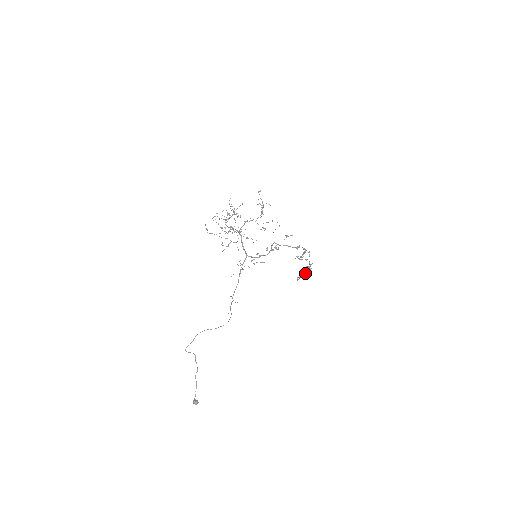
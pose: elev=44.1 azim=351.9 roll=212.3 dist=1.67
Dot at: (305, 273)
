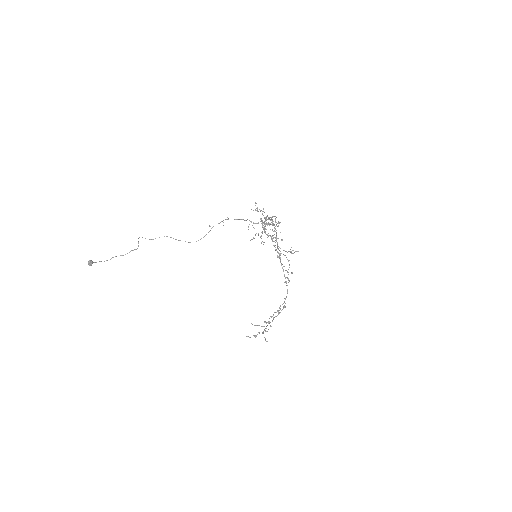
Dot at: occluded
